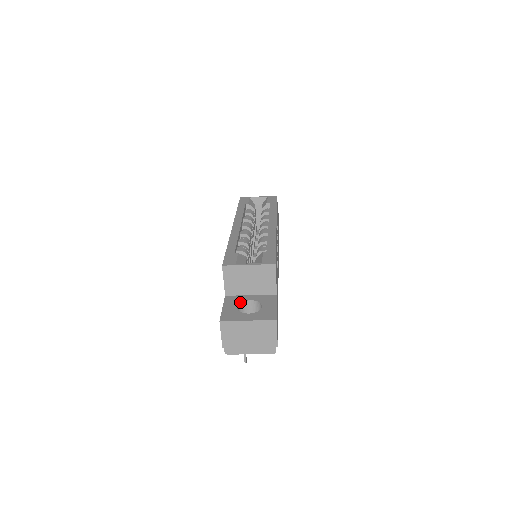
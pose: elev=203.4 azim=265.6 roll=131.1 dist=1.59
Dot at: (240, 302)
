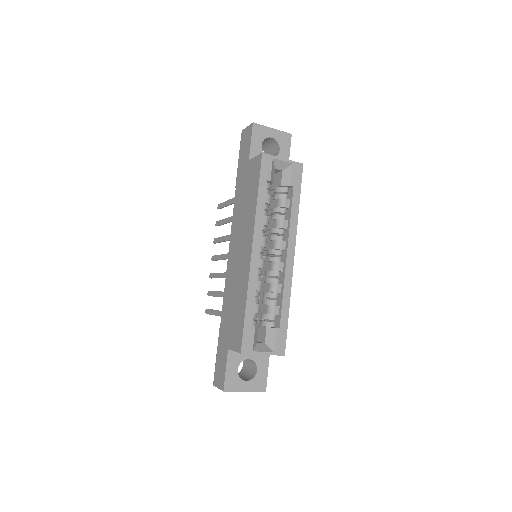
Dot at: (240, 362)
